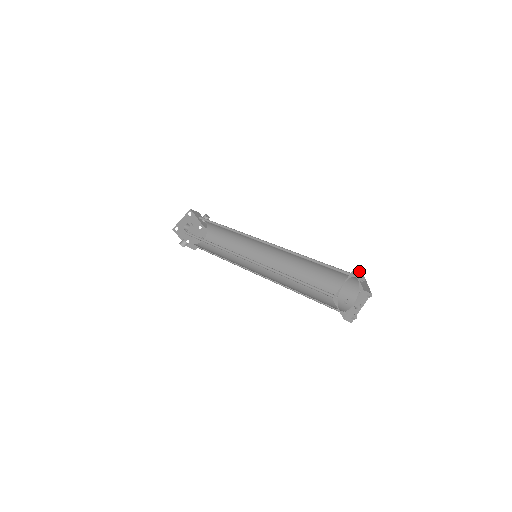
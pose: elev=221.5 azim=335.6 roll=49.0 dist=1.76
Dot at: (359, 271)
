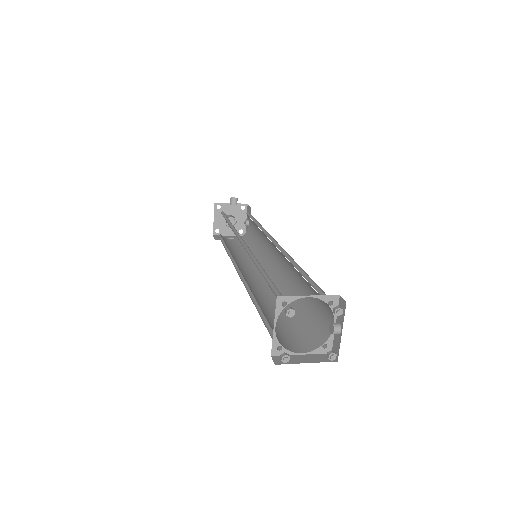
Dot at: occluded
